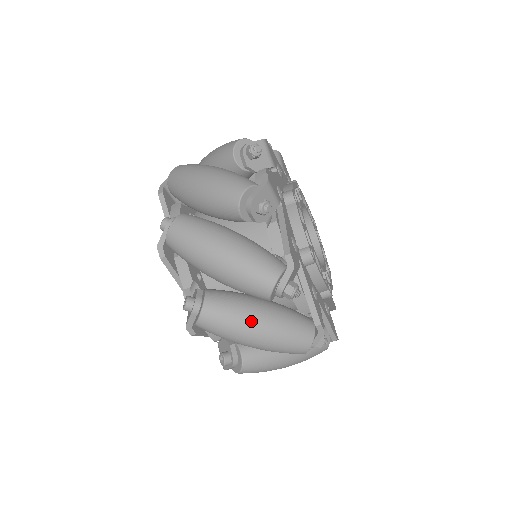
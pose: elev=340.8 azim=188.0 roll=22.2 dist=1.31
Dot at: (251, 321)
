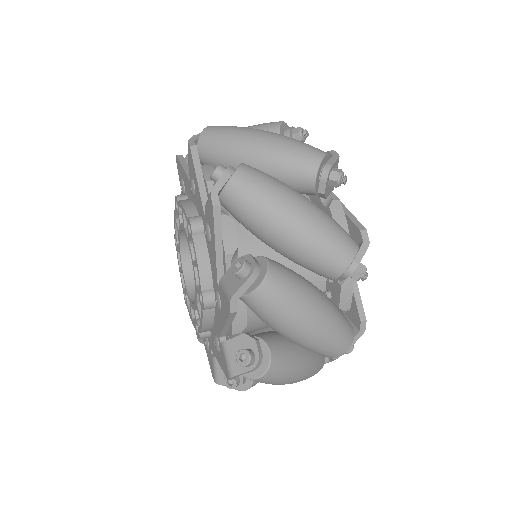
Dot at: (295, 191)
